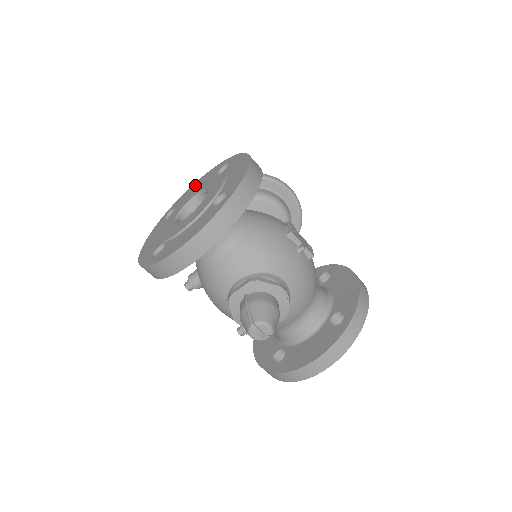
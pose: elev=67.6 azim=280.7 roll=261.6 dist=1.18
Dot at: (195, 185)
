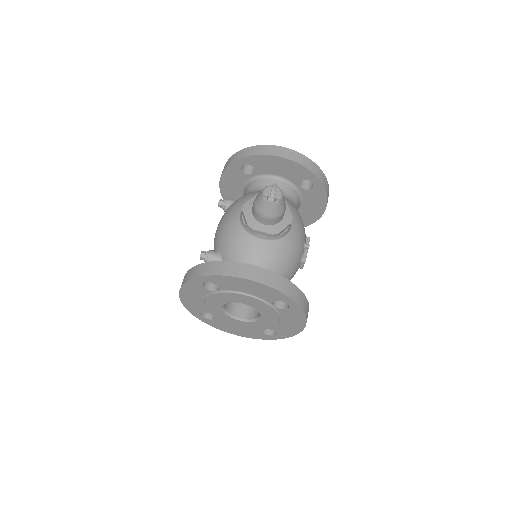
Dot at: occluded
